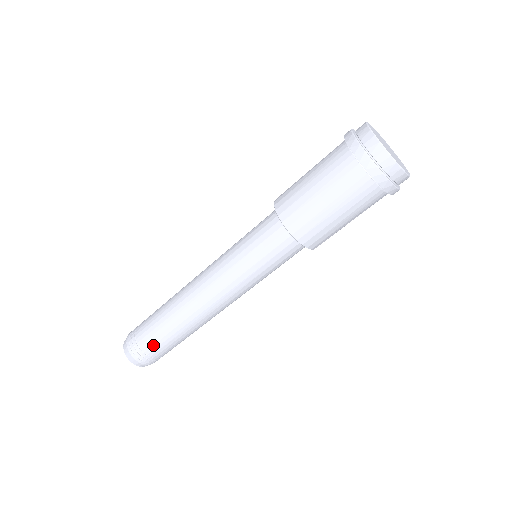
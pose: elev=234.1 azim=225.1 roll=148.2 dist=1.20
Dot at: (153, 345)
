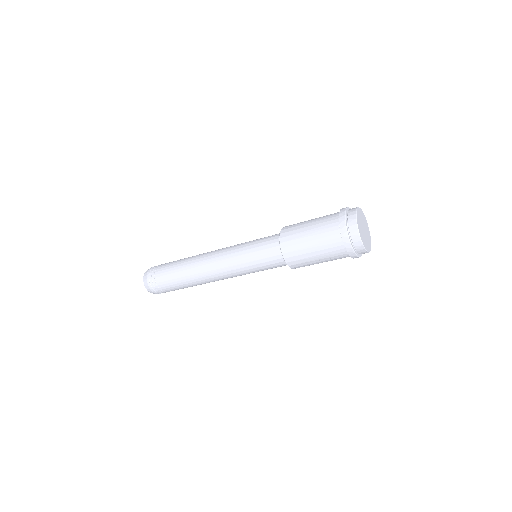
Dot at: (163, 278)
